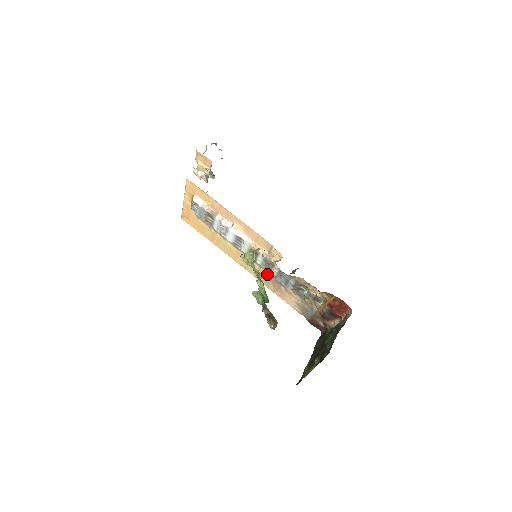
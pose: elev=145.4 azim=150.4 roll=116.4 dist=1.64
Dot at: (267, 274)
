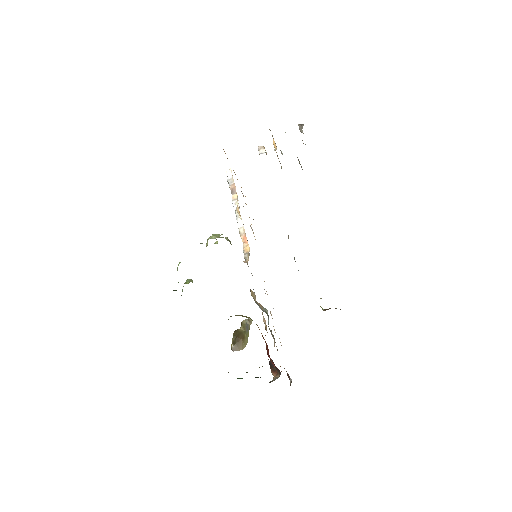
Dot at: occluded
